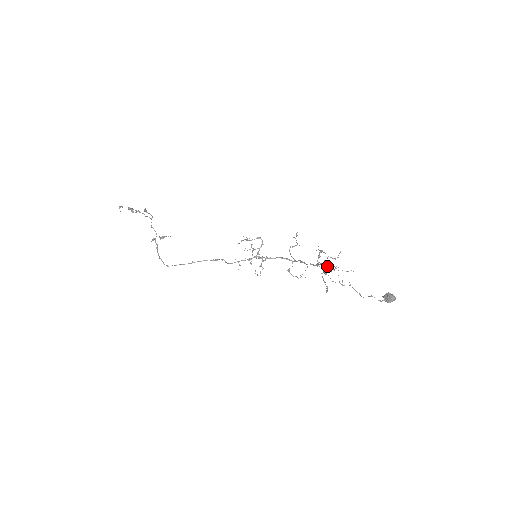
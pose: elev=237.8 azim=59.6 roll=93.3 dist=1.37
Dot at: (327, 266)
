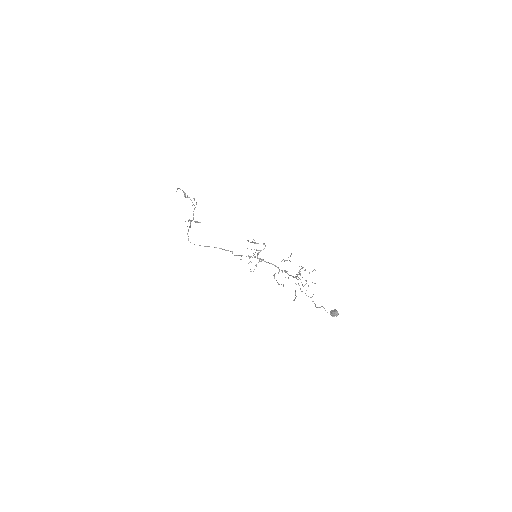
Dot at: occluded
